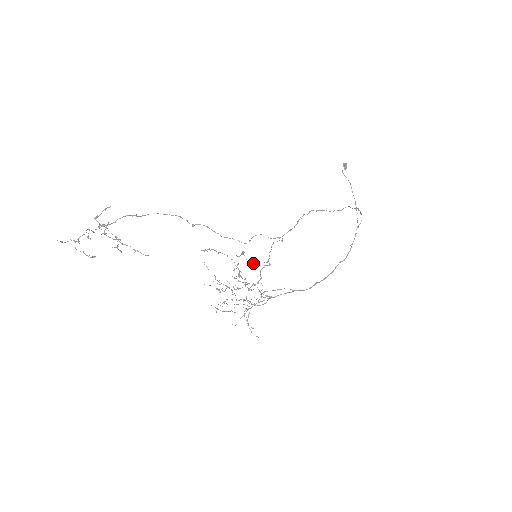
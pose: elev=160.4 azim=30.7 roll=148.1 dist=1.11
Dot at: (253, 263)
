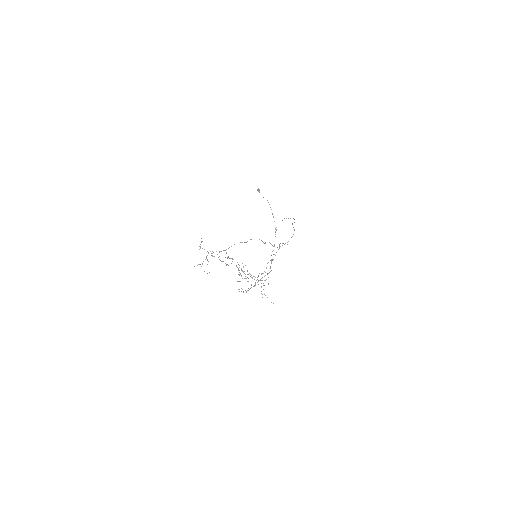
Dot at: (272, 260)
